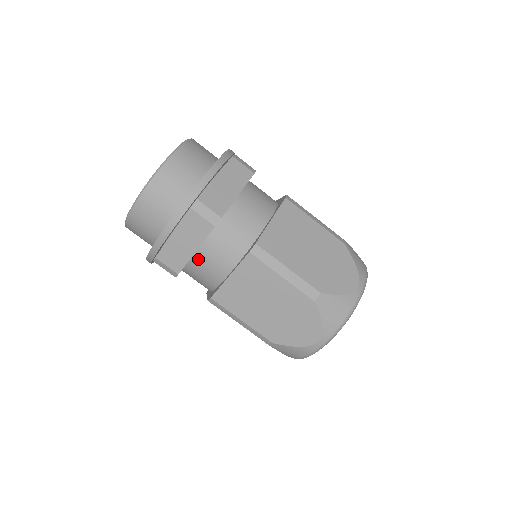
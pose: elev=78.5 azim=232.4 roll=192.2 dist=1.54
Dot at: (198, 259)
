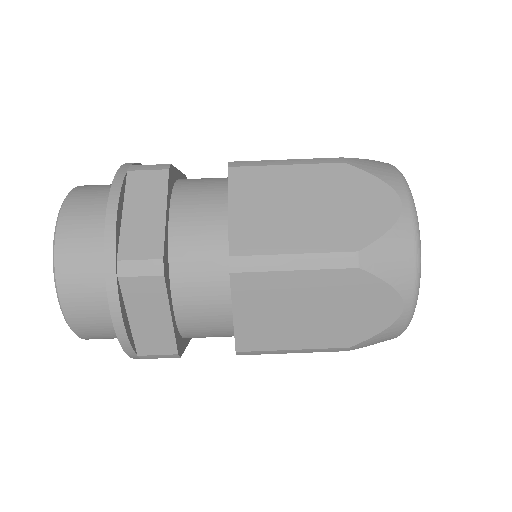
Dot at: (185, 321)
